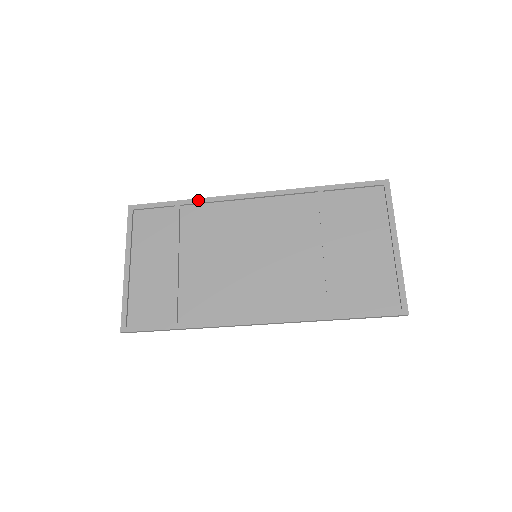
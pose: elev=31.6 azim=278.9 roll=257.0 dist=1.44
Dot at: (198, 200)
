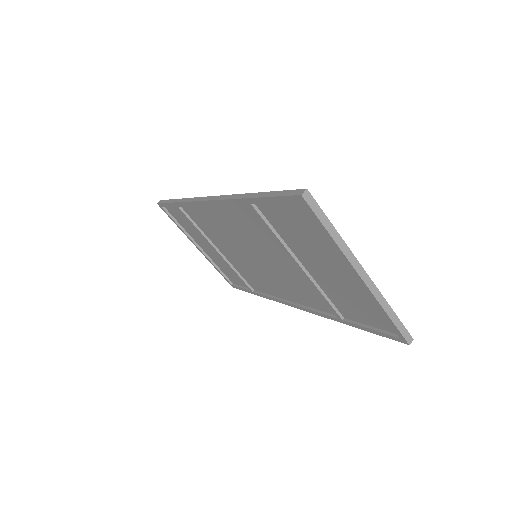
Dot at: (182, 204)
